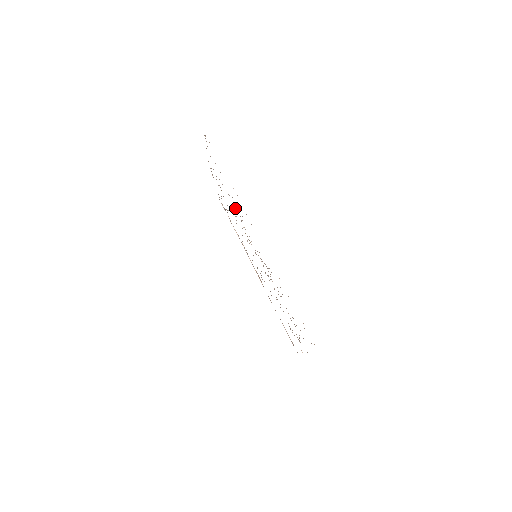
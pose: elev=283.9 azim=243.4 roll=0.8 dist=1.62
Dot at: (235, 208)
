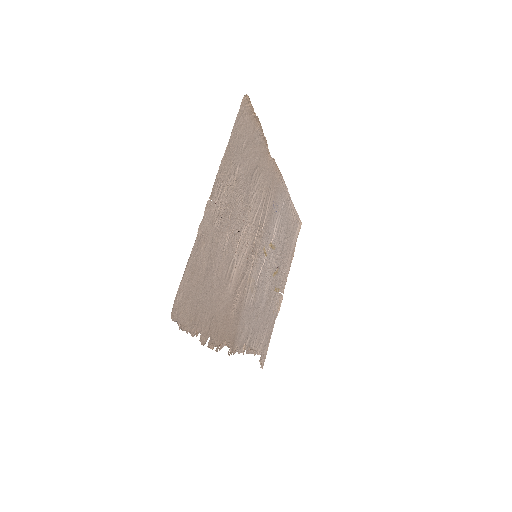
Dot at: (277, 247)
